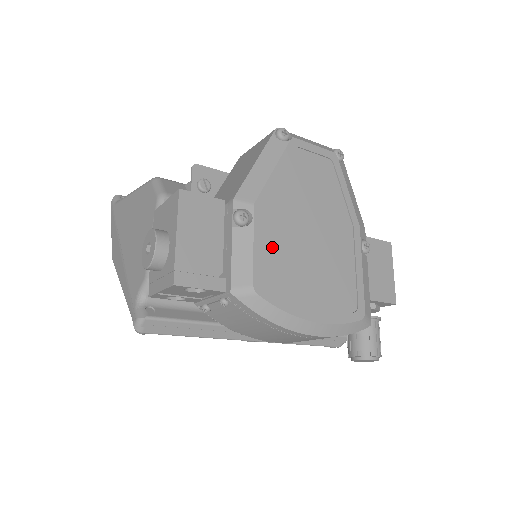
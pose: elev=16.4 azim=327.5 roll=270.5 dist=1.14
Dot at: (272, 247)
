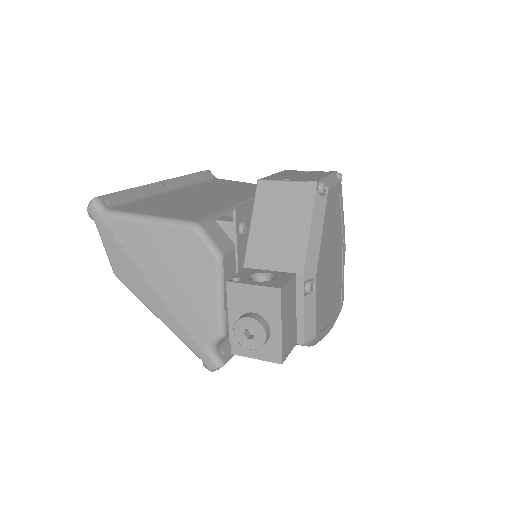
Dot at: (320, 297)
